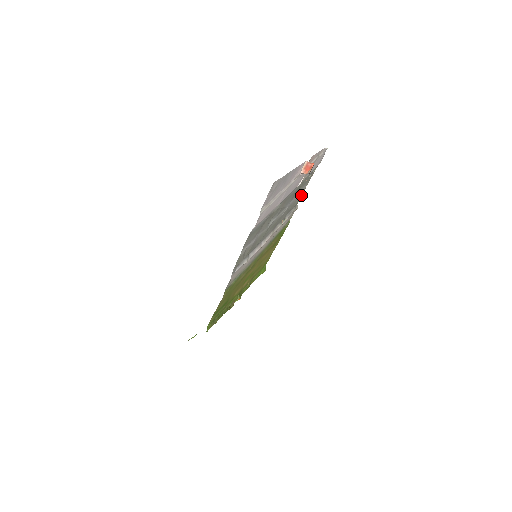
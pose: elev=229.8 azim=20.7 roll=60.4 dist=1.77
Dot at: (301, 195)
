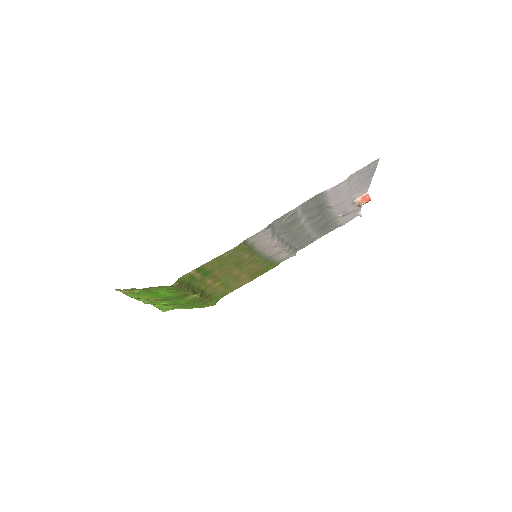
Dot at: (309, 243)
